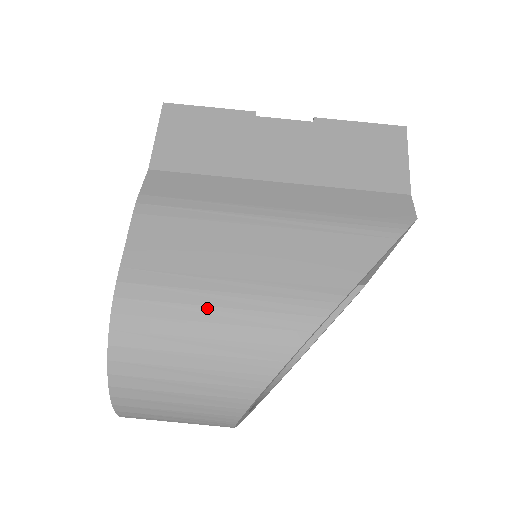
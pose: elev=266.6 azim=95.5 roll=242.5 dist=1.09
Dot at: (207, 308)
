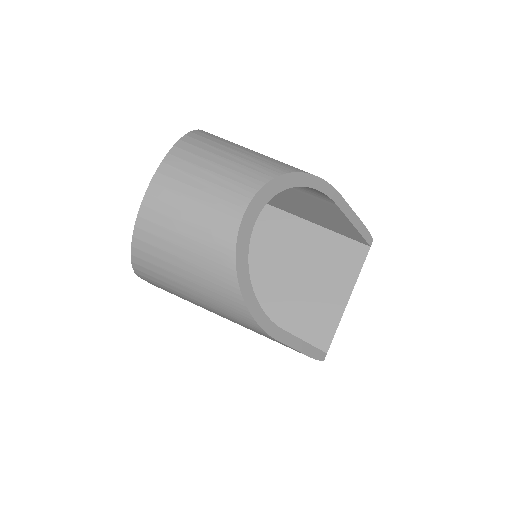
Dot at: occluded
